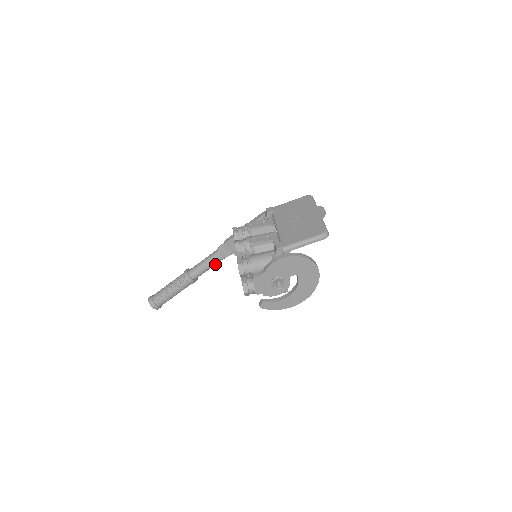
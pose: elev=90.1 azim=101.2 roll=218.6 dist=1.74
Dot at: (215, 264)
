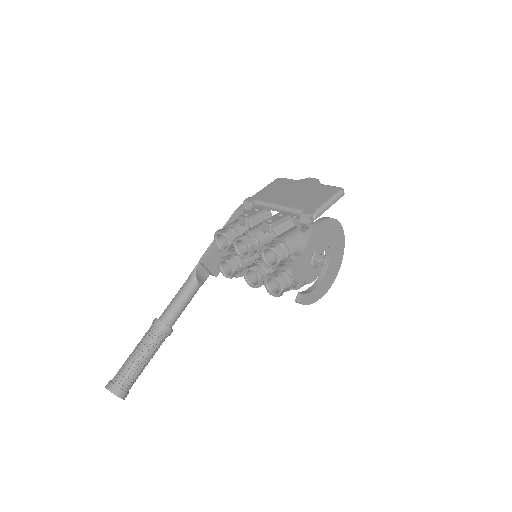
Dot at: (193, 296)
